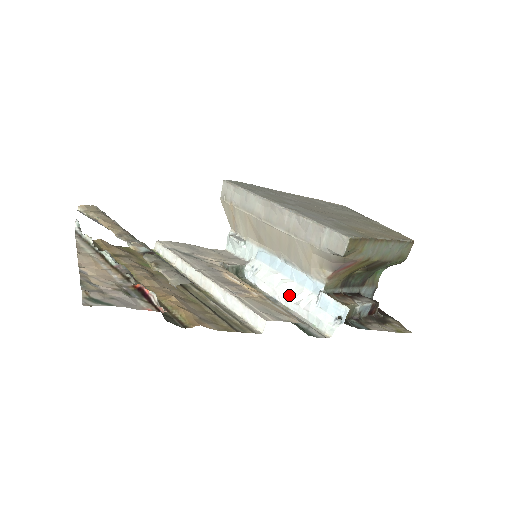
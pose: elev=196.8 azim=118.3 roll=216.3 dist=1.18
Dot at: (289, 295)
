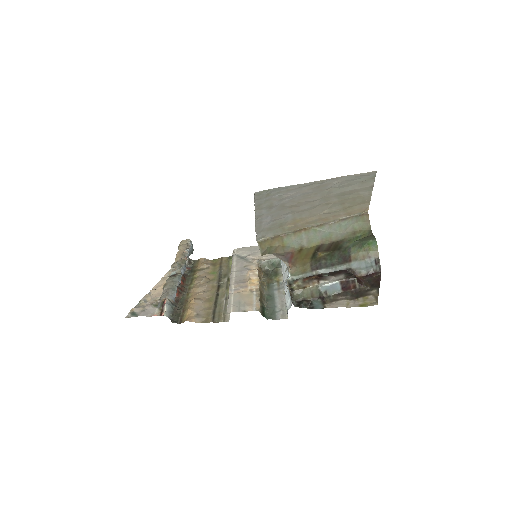
Dot at: (284, 282)
